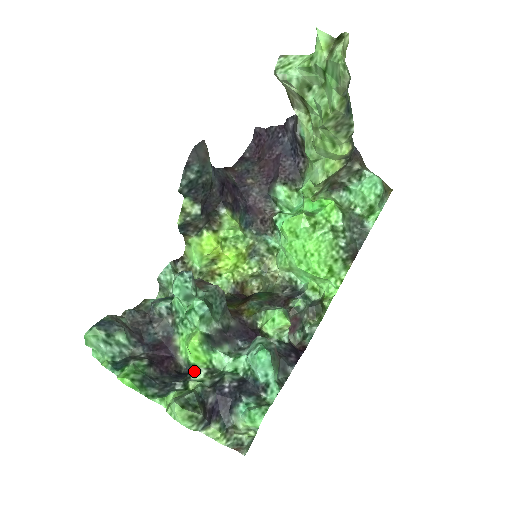
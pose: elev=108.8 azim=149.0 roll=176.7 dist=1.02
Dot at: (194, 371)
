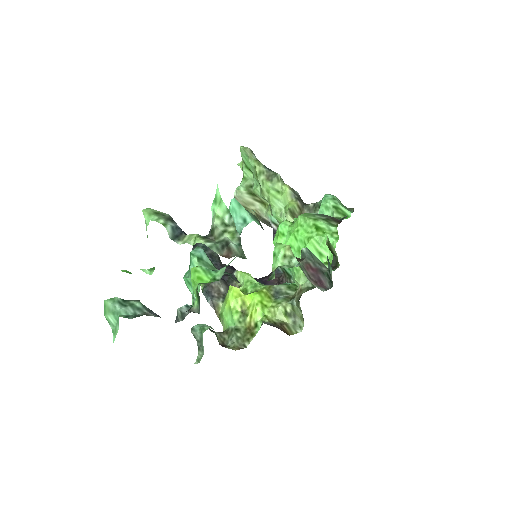
Dot at: occluded
